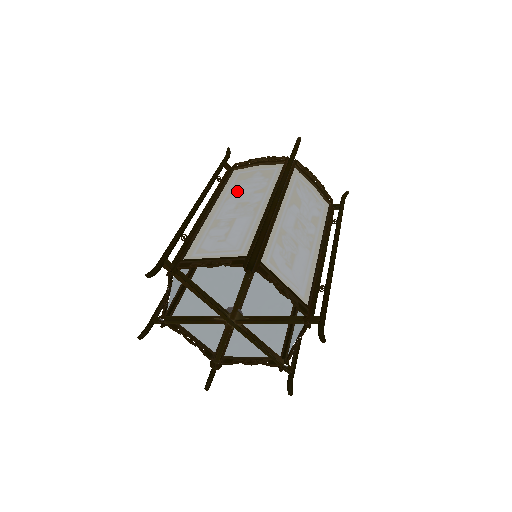
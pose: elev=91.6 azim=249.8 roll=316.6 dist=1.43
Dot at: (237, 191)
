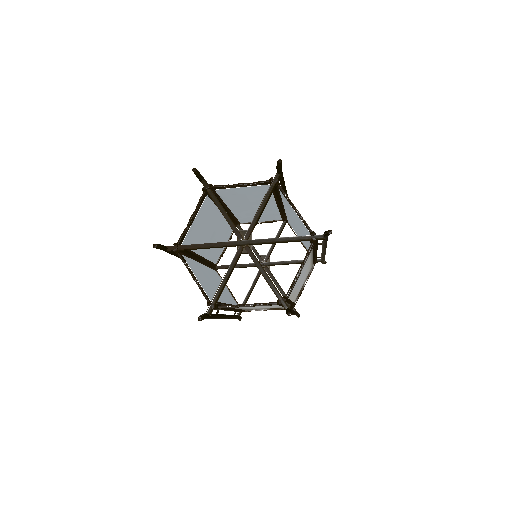
Dot at: occluded
